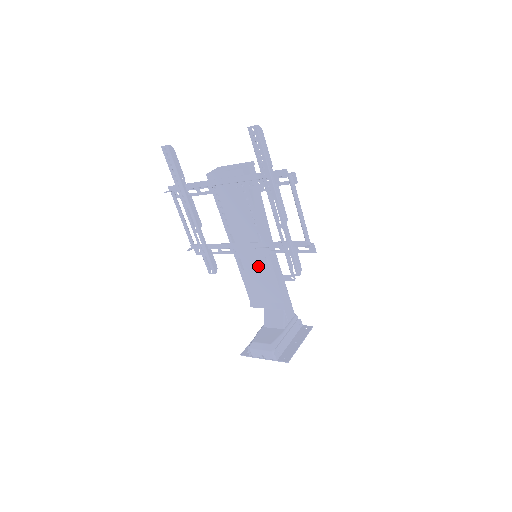
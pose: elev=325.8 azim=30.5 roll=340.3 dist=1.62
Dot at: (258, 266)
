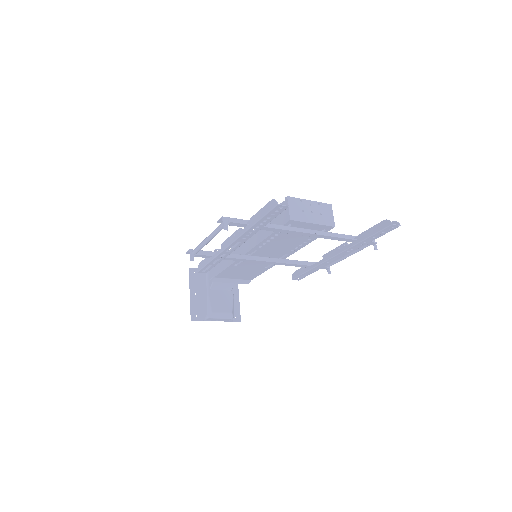
Dot at: (257, 266)
